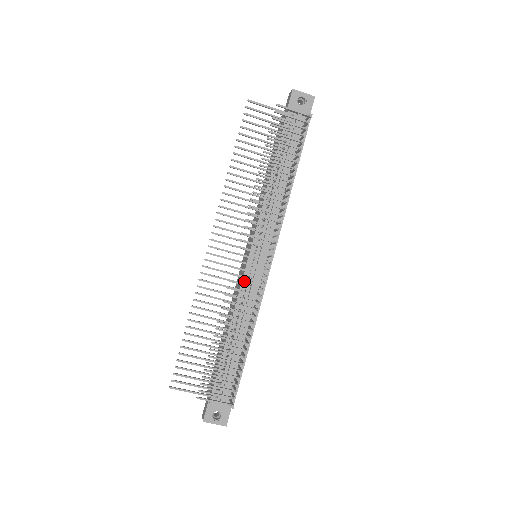
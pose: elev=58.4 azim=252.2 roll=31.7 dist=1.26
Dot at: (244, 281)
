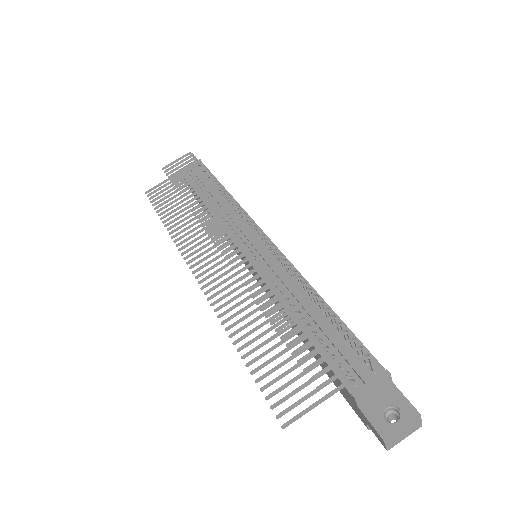
Dot at: (259, 271)
